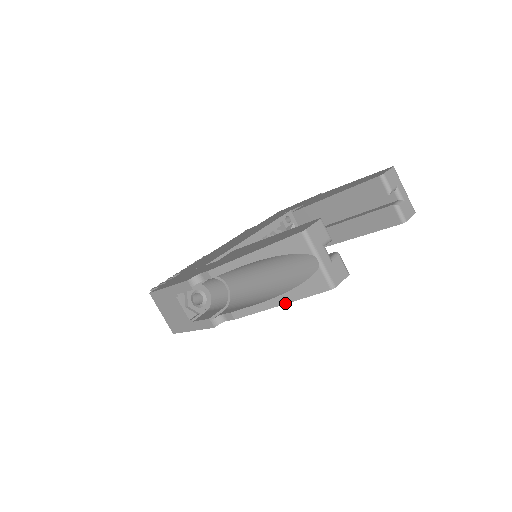
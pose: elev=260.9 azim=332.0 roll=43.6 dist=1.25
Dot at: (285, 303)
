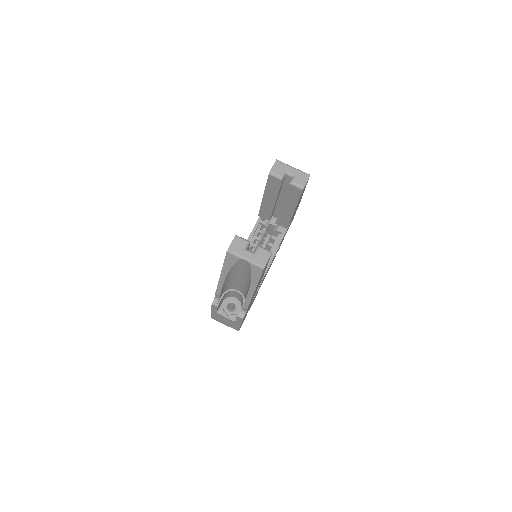
Dot at: (255, 288)
